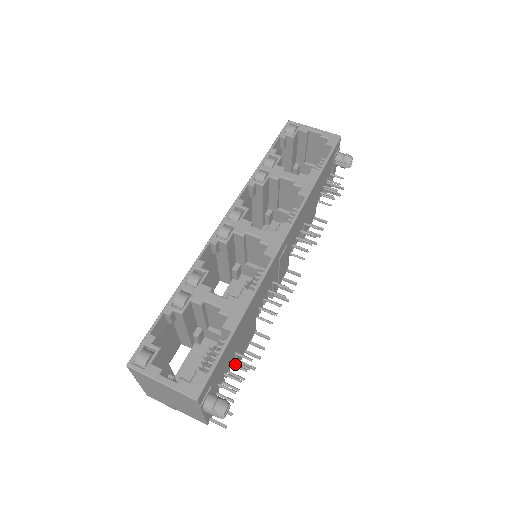
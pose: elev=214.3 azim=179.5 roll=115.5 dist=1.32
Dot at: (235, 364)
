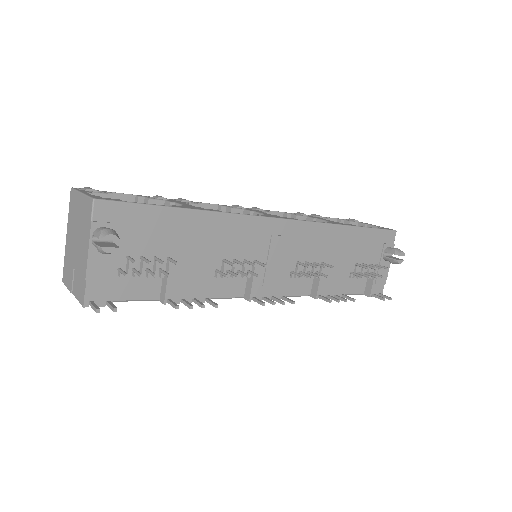
Dot at: (159, 258)
